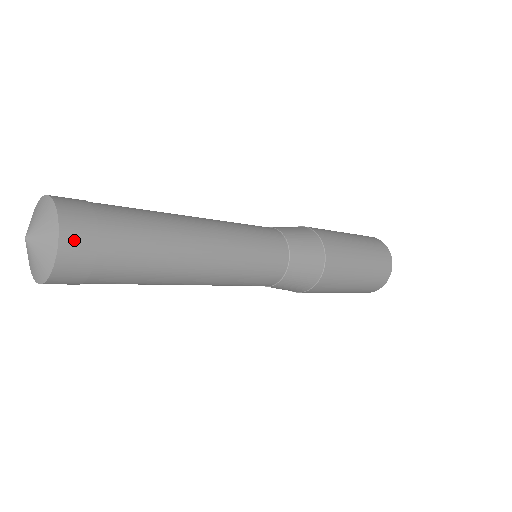
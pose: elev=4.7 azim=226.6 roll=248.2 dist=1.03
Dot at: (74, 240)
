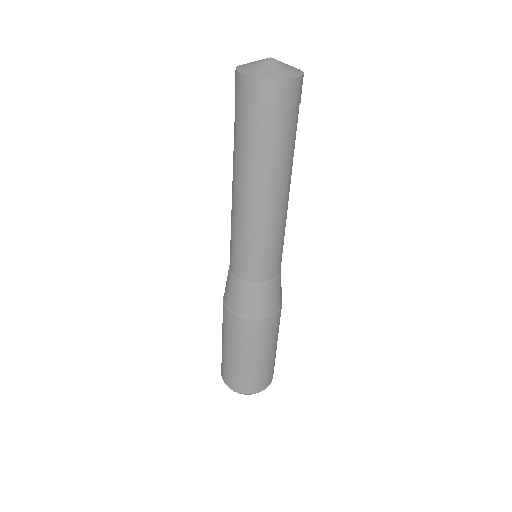
Dot at: occluded
